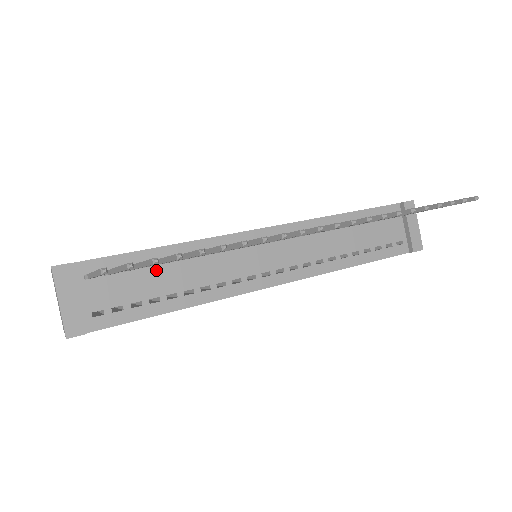
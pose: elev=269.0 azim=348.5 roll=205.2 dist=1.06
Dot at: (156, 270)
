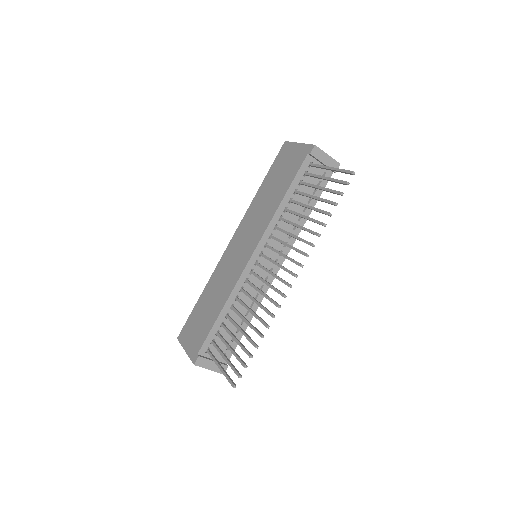
Dot at: (227, 322)
